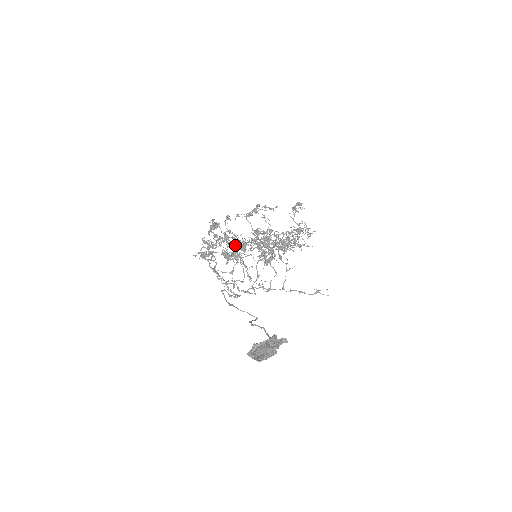
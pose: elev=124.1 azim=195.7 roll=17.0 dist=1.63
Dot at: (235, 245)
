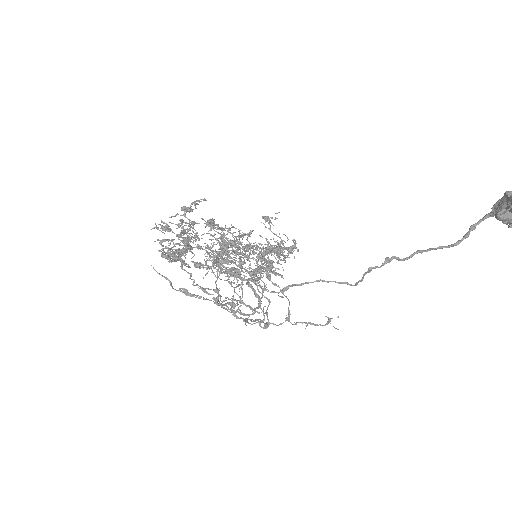
Dot at: occluded
